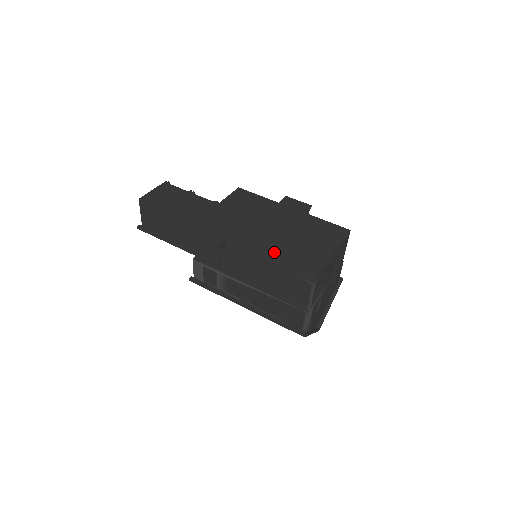
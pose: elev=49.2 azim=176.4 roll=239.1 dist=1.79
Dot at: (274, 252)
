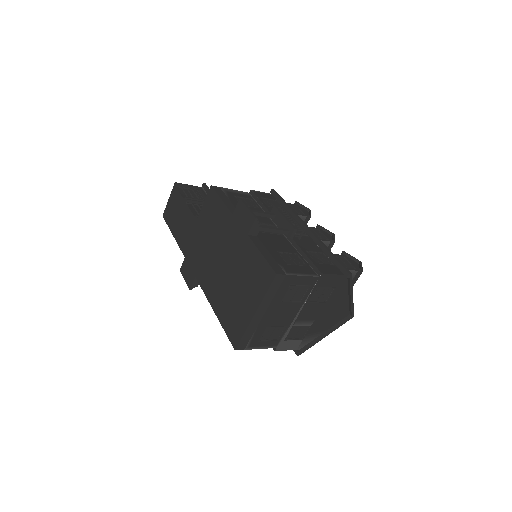
Dot at: (216, 306)
